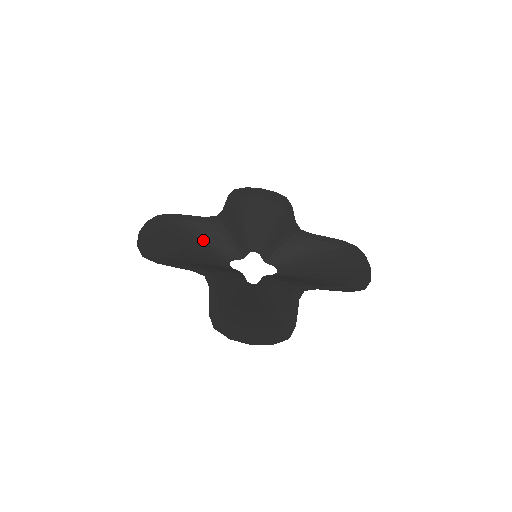
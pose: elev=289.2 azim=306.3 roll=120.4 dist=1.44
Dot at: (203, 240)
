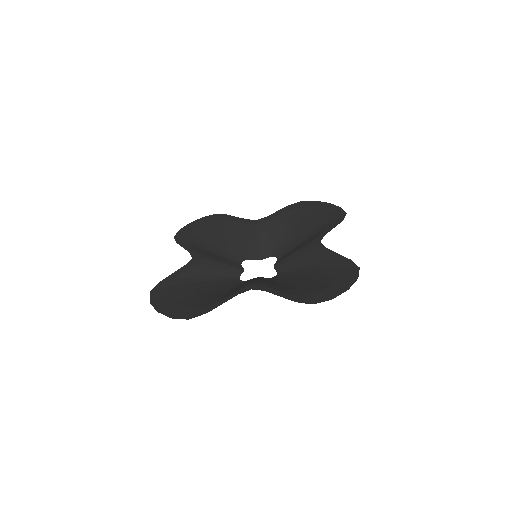
Dot at: (204, 281)
